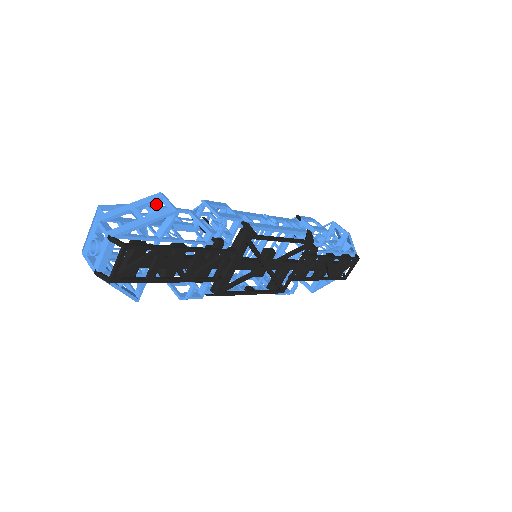
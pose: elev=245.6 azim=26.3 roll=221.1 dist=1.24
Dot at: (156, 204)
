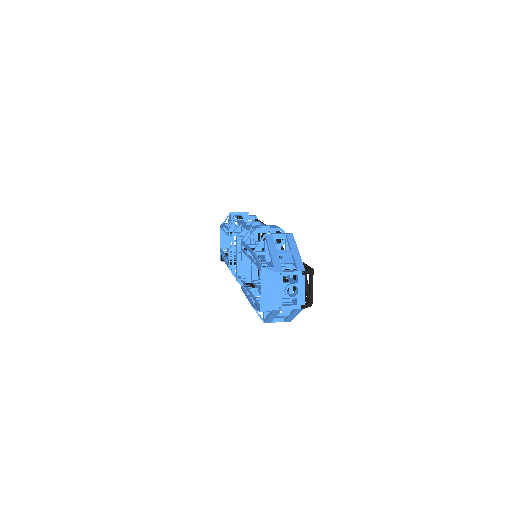
Dot at: occluded
